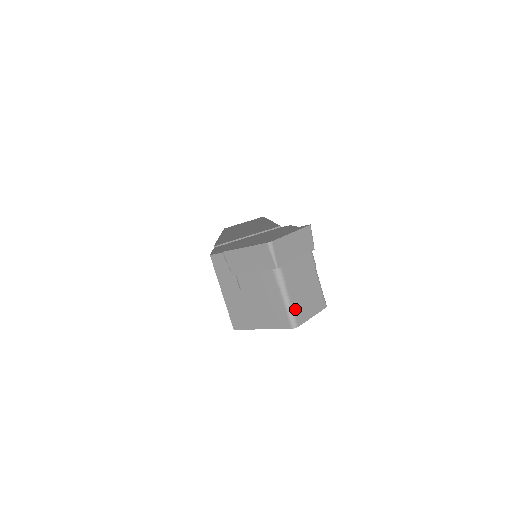
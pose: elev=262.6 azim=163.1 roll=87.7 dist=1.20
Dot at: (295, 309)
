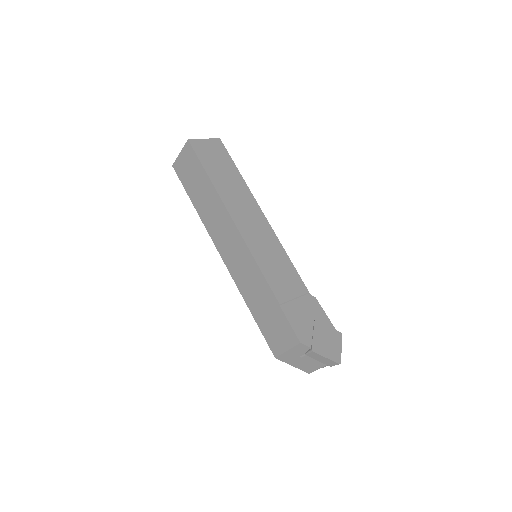
Dot at: occluded
